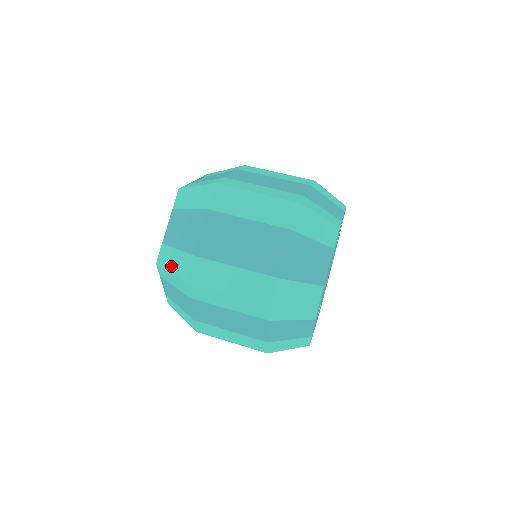
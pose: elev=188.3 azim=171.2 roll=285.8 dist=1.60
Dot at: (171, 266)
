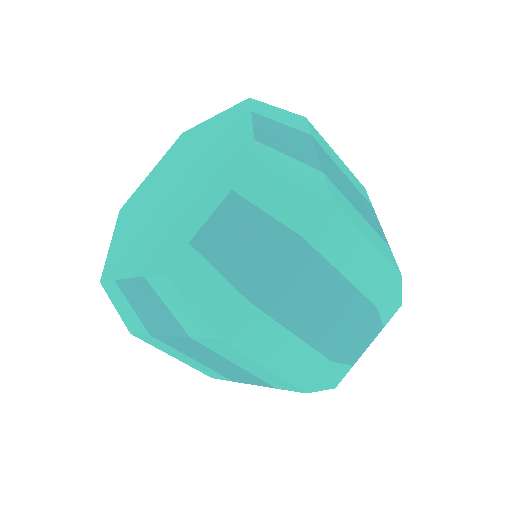
Dot at: (197, 296)
